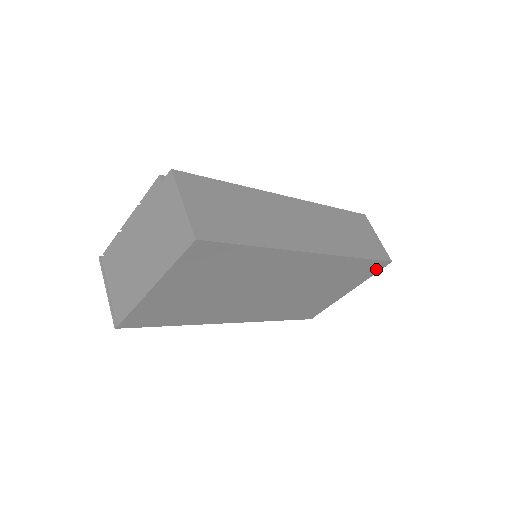
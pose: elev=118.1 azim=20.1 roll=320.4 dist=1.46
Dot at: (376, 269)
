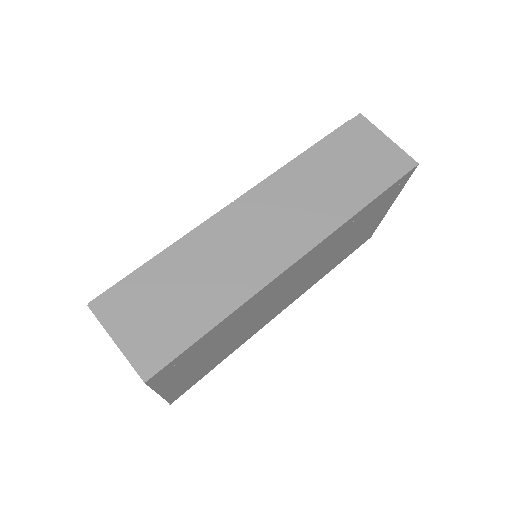
Dot at: (403, 181)
